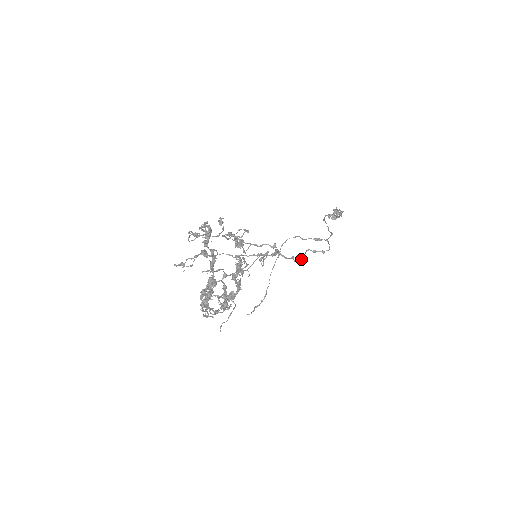
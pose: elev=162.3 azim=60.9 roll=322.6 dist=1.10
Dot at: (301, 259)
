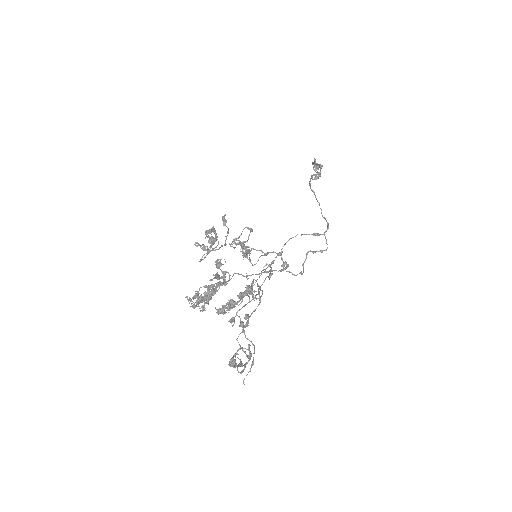
Dot at: (303, 265)
